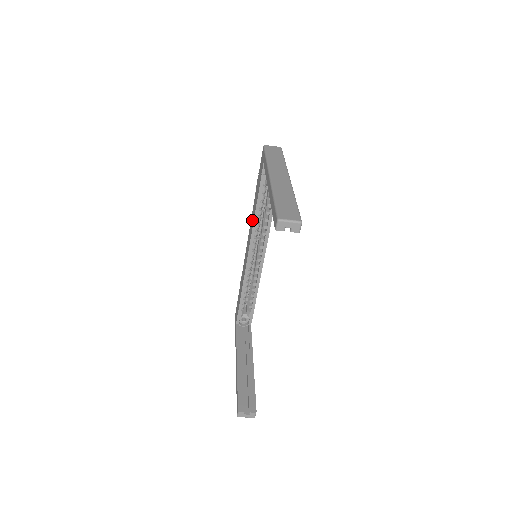
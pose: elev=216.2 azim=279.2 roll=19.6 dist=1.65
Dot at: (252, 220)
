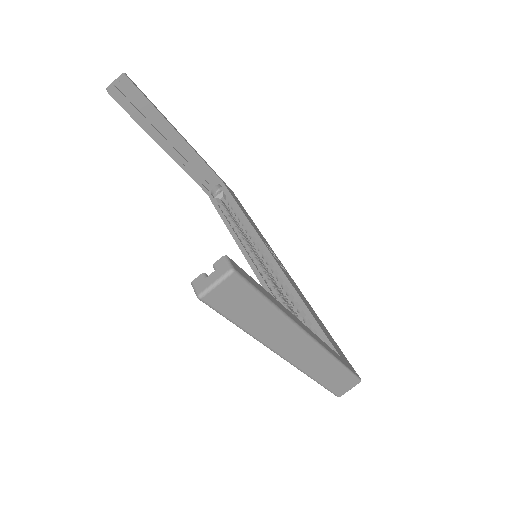
Dot at: occluded
